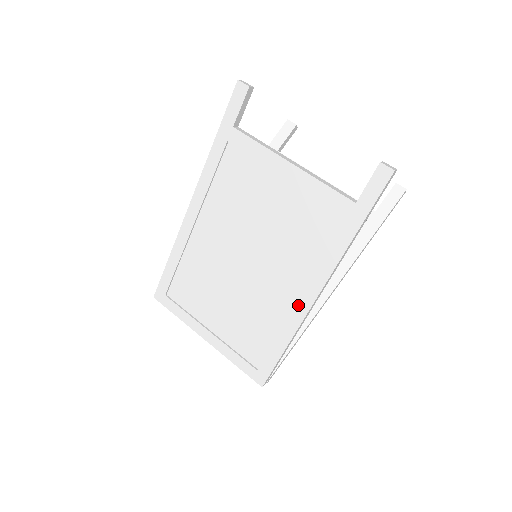
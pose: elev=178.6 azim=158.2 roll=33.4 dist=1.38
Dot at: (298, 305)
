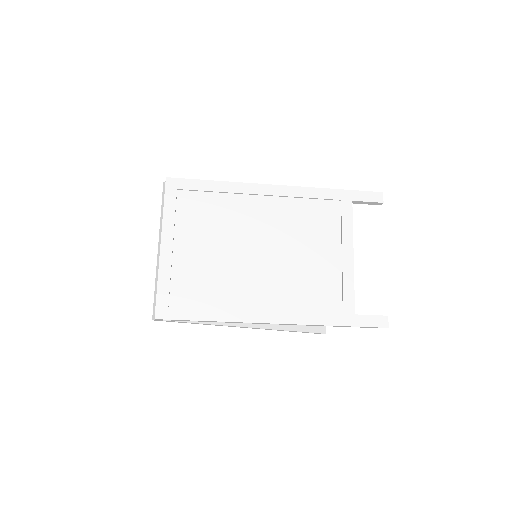
Dot at: (255, 312)
